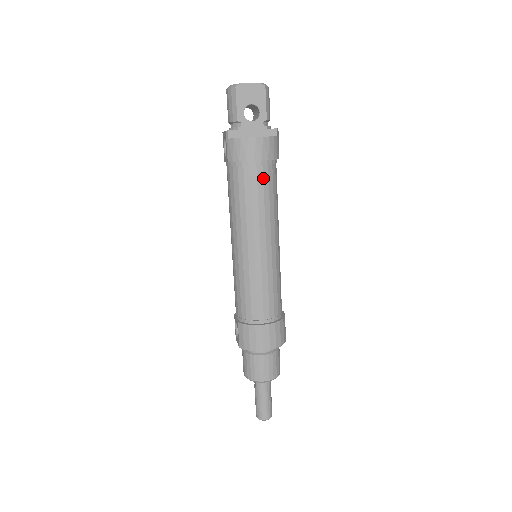
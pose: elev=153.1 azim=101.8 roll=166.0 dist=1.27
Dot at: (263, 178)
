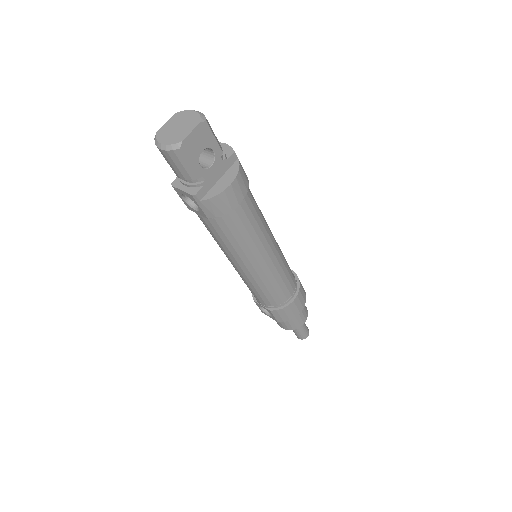
Dot at: (249, 208)
